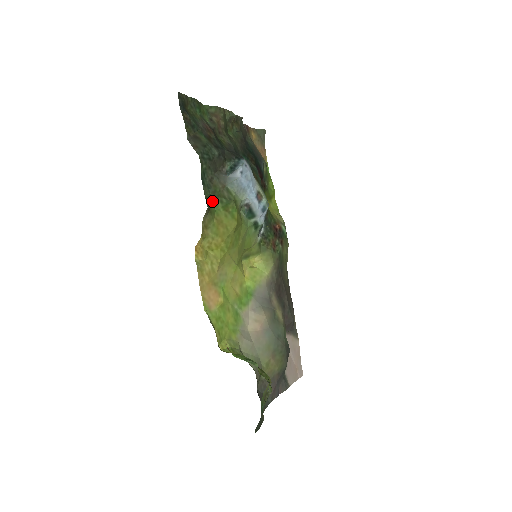
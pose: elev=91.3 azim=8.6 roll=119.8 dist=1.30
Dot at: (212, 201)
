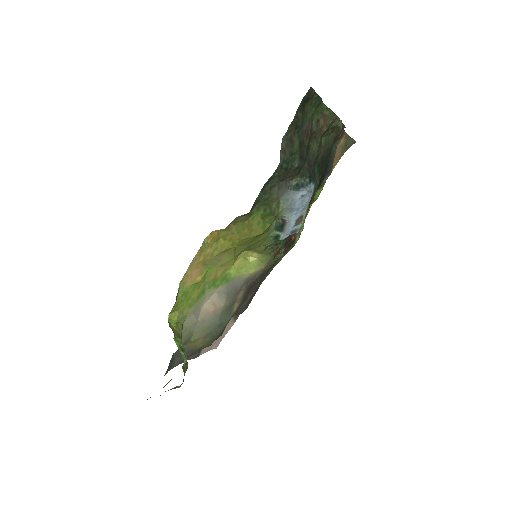
Dot at: (258, 204)
